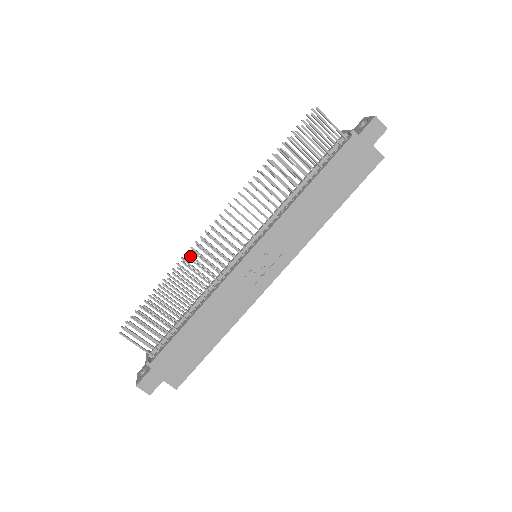
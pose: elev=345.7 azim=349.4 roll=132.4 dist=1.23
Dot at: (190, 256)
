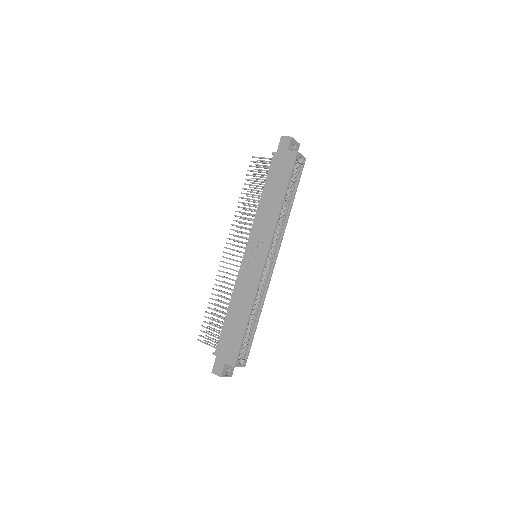
Dot at: occluded
